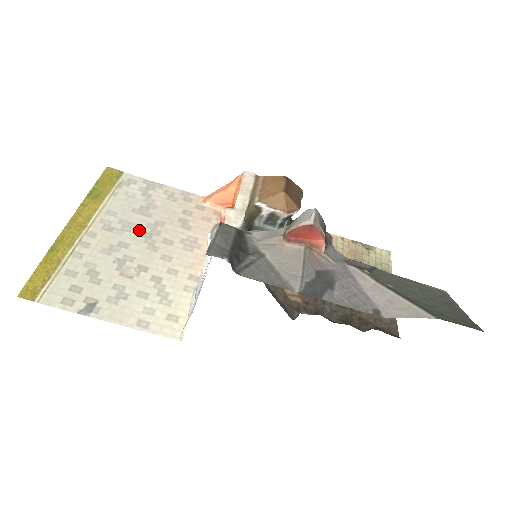
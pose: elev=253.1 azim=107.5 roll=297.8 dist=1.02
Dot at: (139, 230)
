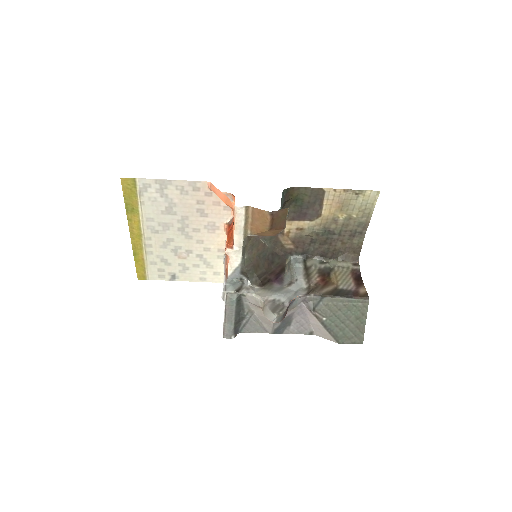
Dot at: (174, 227)
